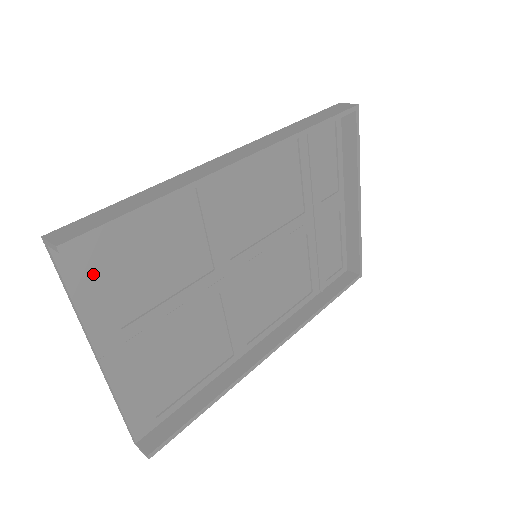
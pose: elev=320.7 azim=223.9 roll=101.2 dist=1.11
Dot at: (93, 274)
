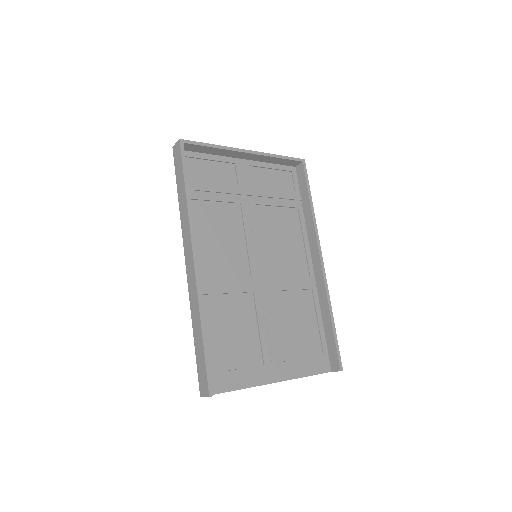
Dot at: (228, 375)
